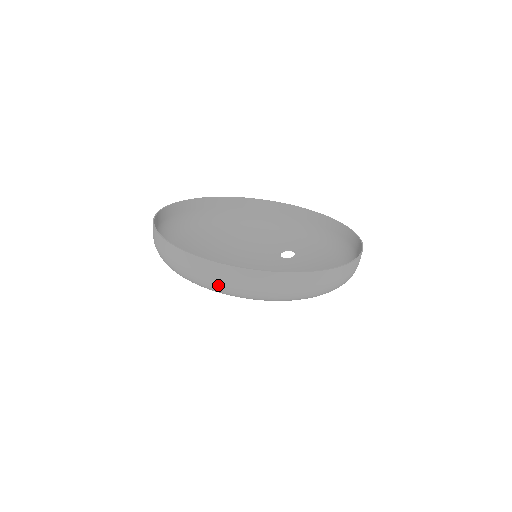
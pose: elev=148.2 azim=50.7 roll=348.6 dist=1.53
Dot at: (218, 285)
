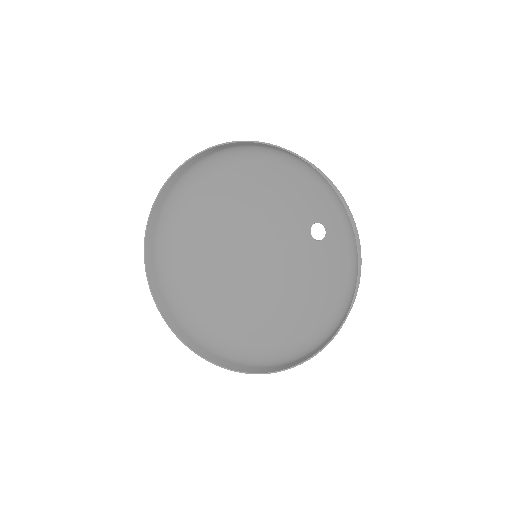
Dot at: (183, 322)
